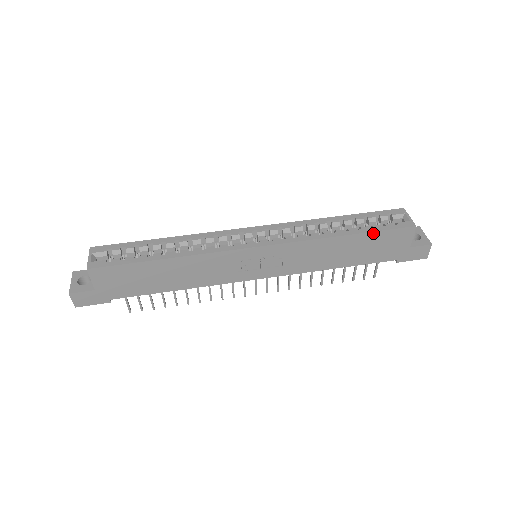
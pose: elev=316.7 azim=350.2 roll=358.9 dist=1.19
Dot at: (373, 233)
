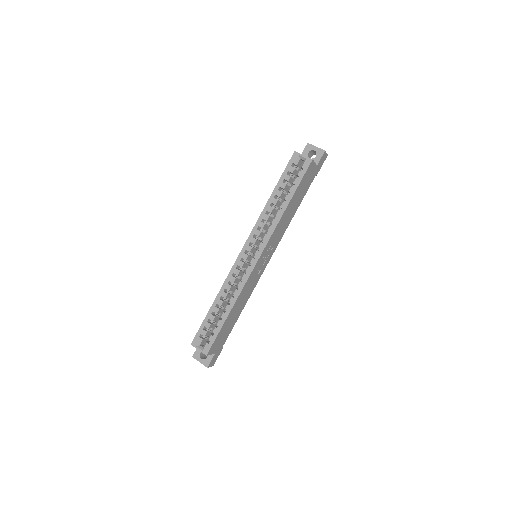
Dot at: (298, 188)
